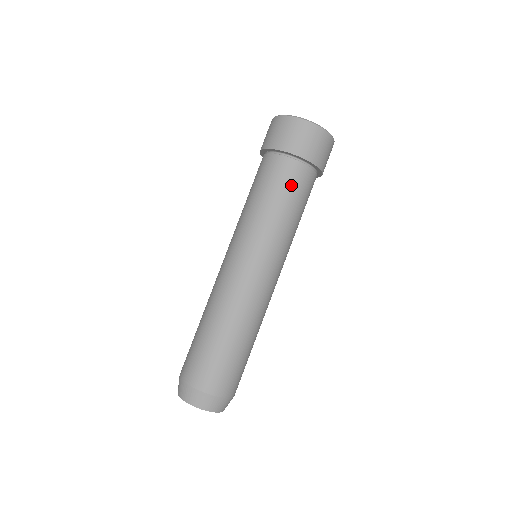
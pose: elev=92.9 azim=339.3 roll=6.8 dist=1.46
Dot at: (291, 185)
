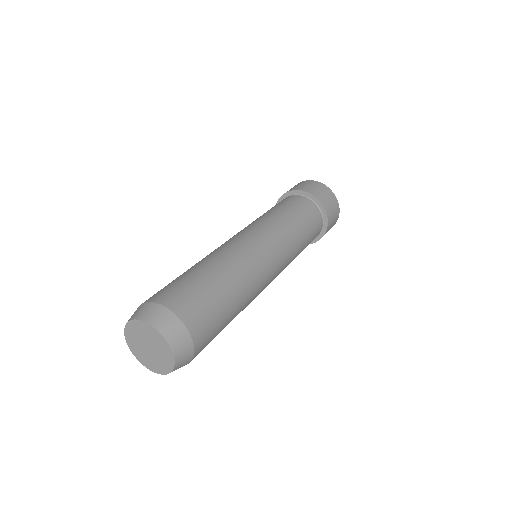
Dot at: (275, 205)
